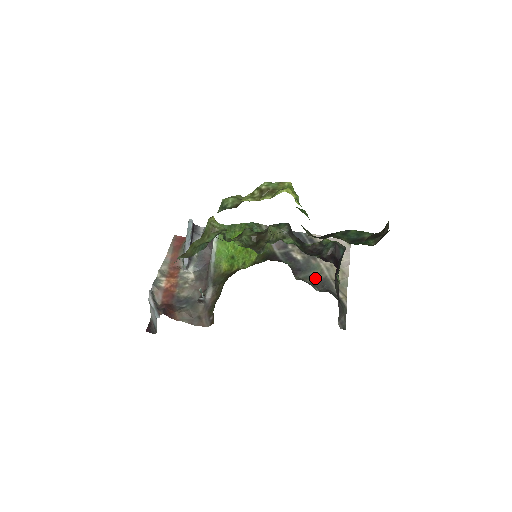
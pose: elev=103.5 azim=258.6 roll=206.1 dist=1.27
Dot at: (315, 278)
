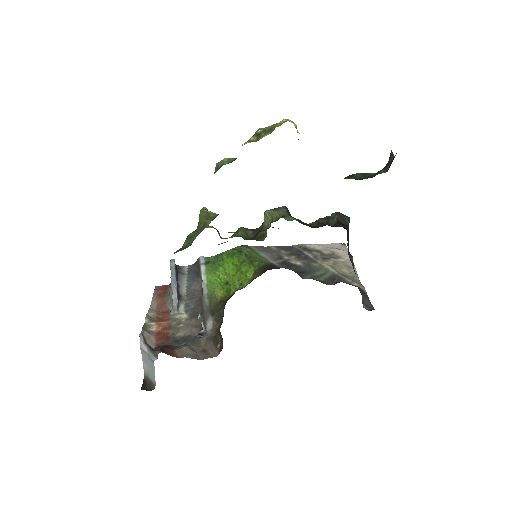
Dot at: (322, 277)
